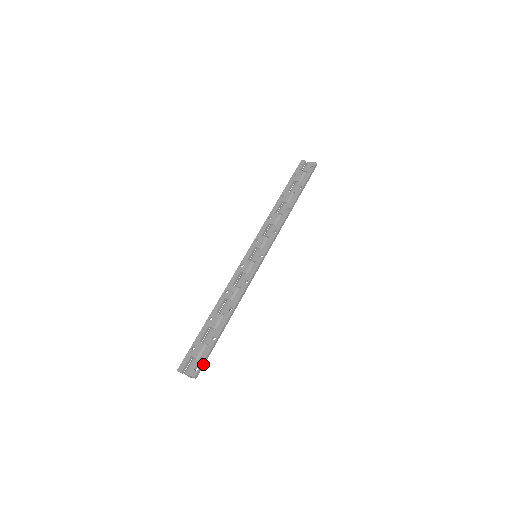
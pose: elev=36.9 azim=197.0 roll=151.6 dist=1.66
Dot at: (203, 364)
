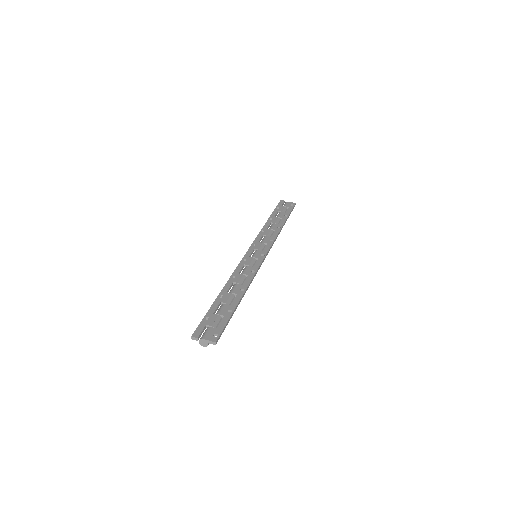
Dot at: (222, 332)
